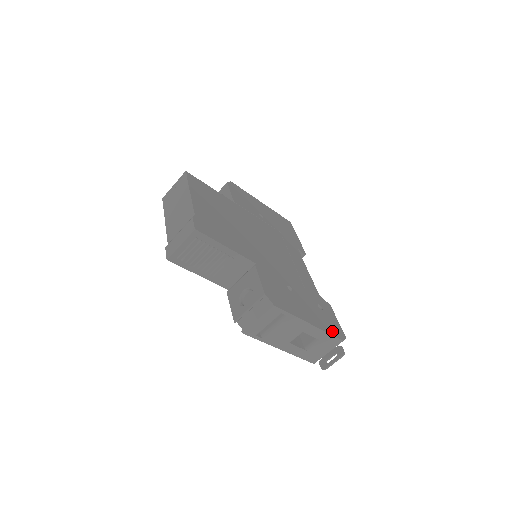
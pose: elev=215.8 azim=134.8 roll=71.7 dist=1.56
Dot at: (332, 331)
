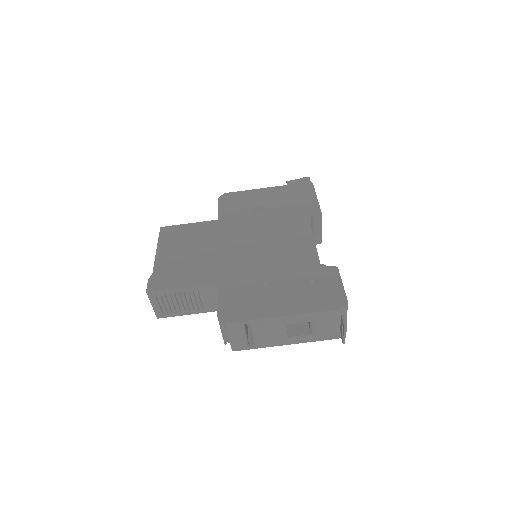
Dot at: (321, 306)
